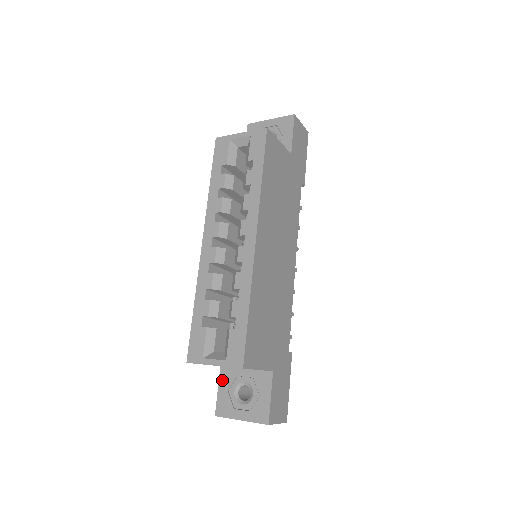
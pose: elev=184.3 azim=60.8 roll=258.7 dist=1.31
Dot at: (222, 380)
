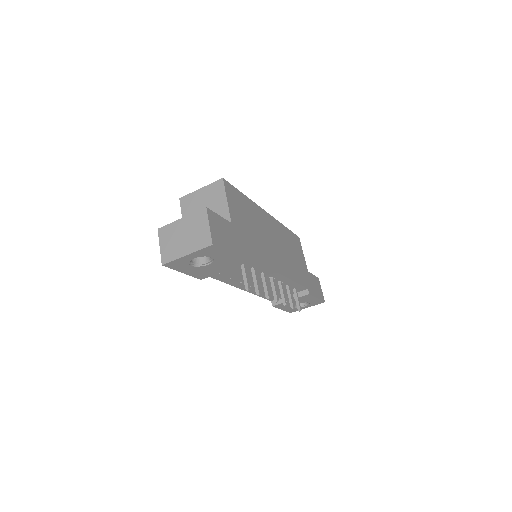
Dot at: occluded
